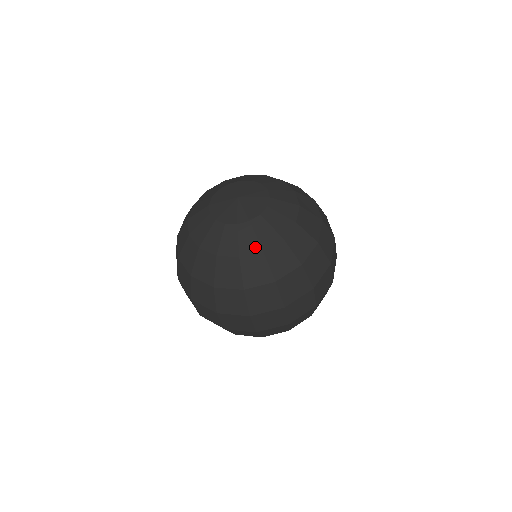
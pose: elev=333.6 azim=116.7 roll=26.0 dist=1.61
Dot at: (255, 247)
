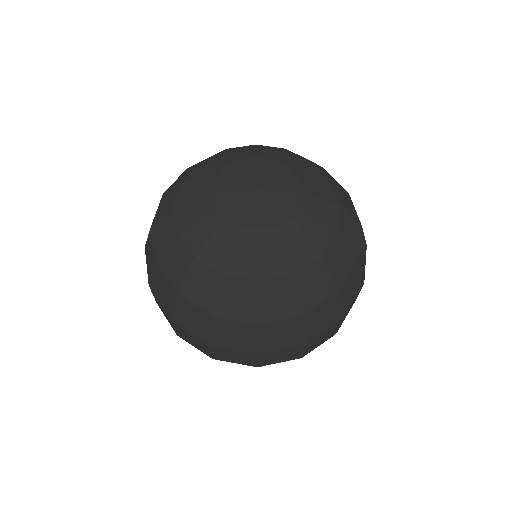
Dot at: (310, 254)
